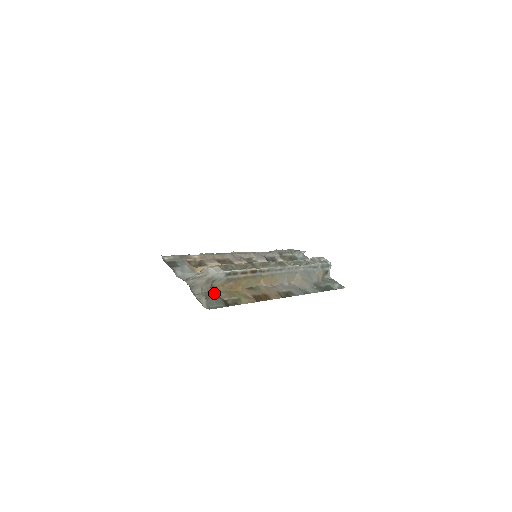
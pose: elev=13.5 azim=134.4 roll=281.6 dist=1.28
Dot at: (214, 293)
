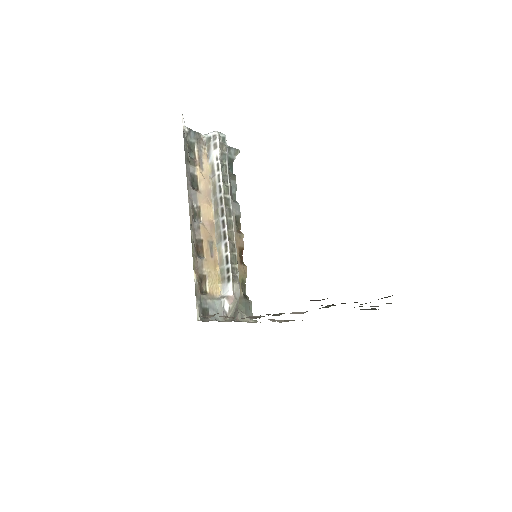
Dot at: occluded
